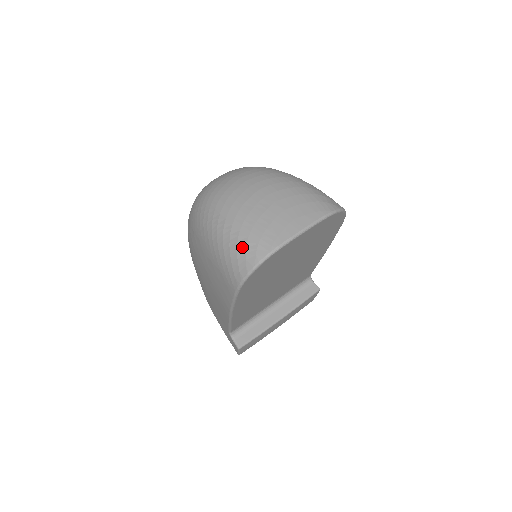
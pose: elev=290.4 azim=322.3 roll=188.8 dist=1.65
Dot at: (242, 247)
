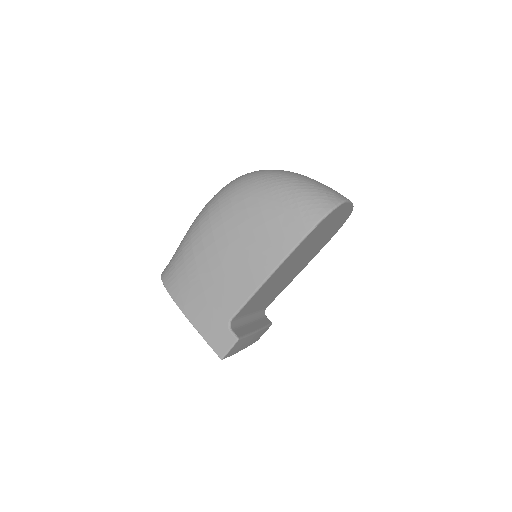
Dot at: (323, 192)
